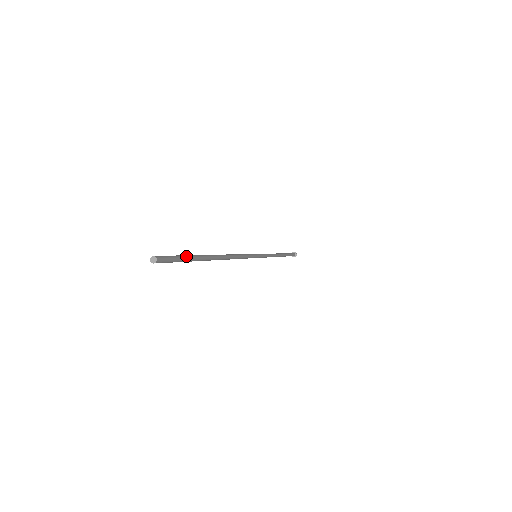
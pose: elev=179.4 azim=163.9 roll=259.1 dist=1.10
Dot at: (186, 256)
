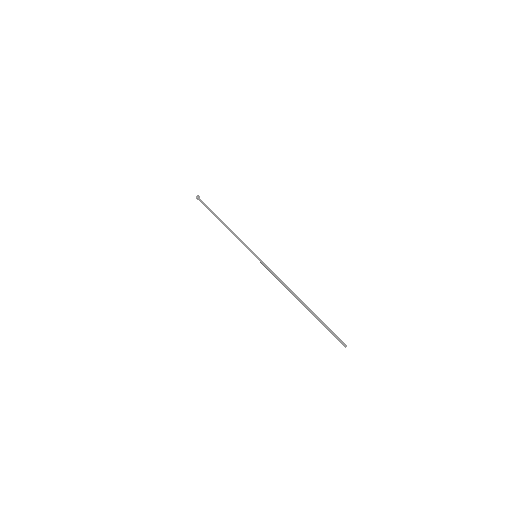
Dot at: occluded
